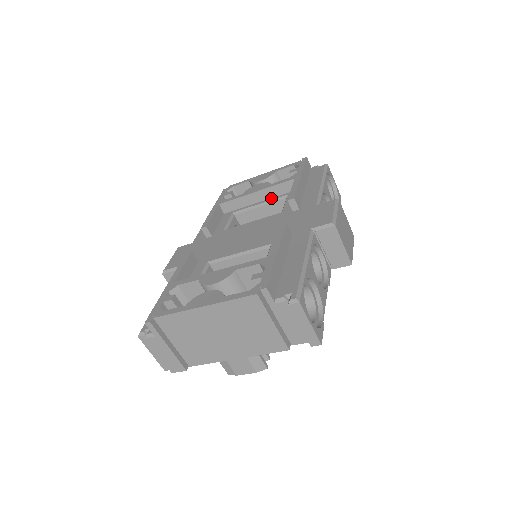
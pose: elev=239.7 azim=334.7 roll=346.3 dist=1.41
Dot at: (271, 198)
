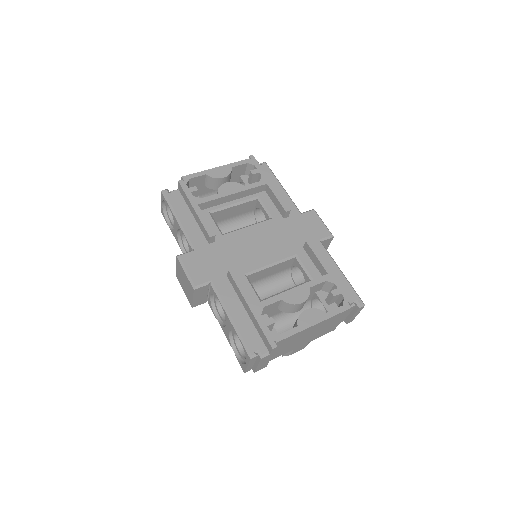
Dot at: (242, 198)
